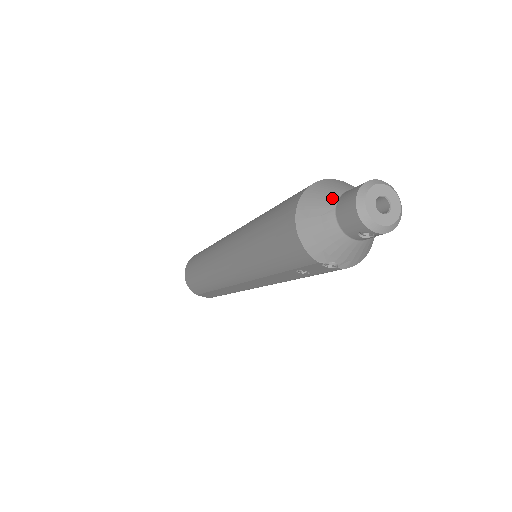
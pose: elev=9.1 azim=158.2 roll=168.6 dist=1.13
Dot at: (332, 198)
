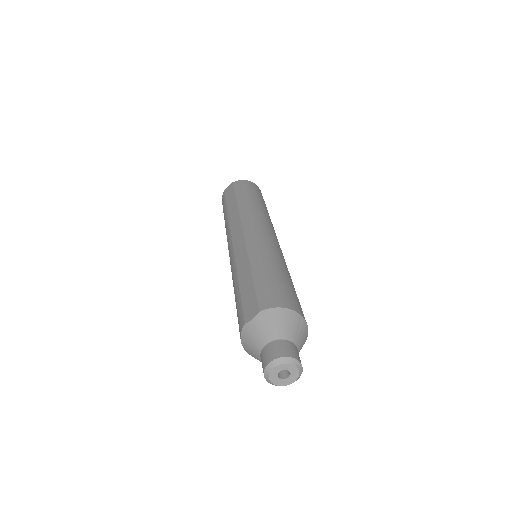
Dot at: (258, 359)
